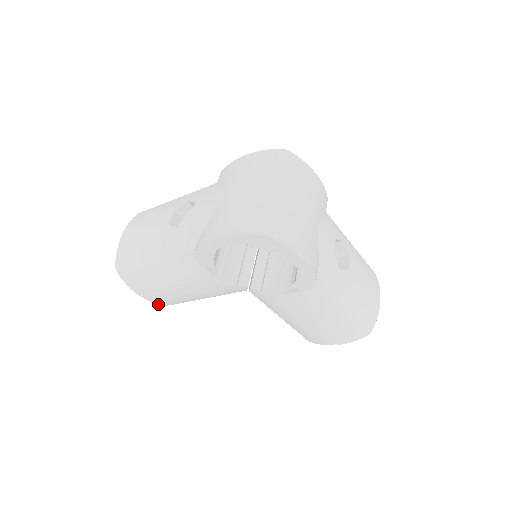
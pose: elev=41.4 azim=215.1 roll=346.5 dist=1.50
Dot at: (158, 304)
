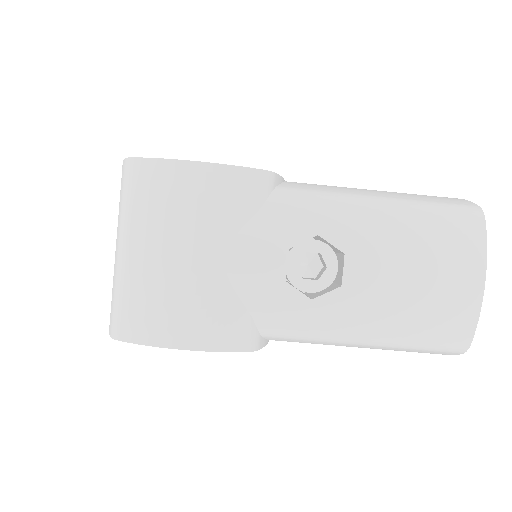
Dot at: occluded
